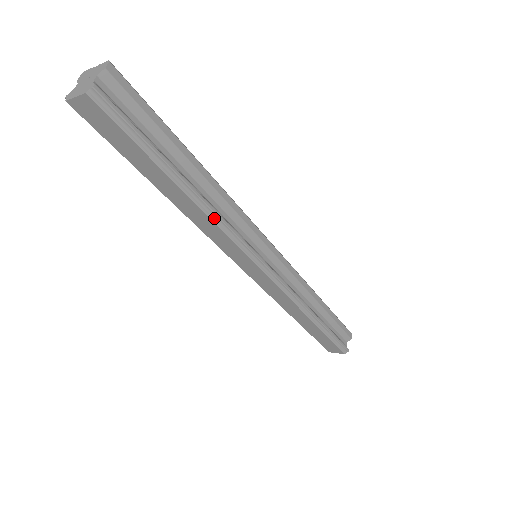
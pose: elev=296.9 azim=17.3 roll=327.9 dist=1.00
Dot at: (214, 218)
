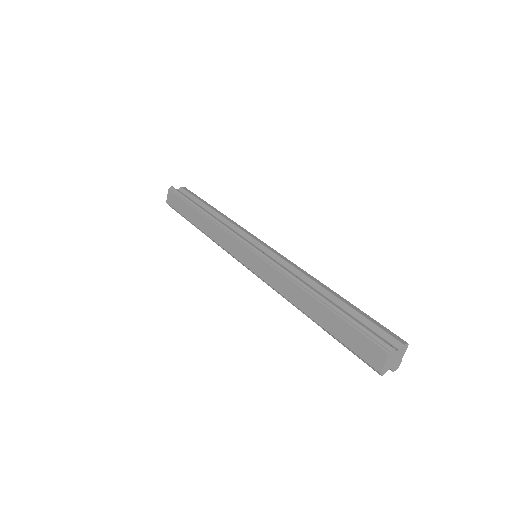
Dot at: (215, 222)
